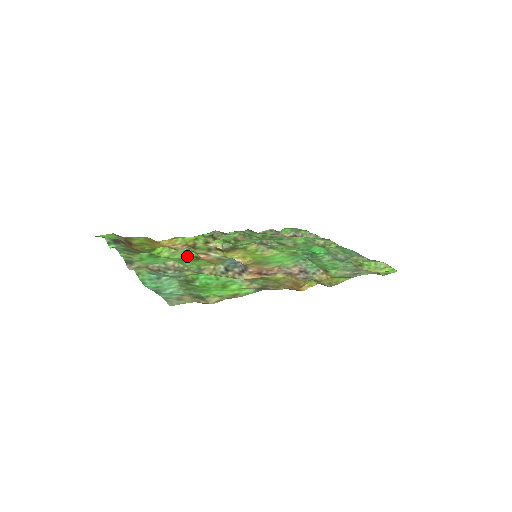
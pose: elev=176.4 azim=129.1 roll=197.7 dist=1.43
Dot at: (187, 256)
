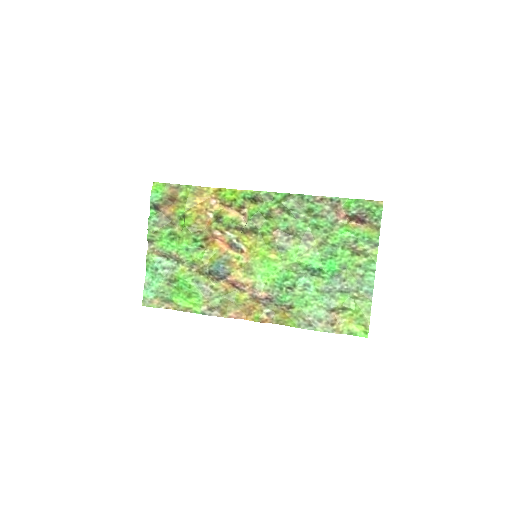
Dot at: (194, 244)
